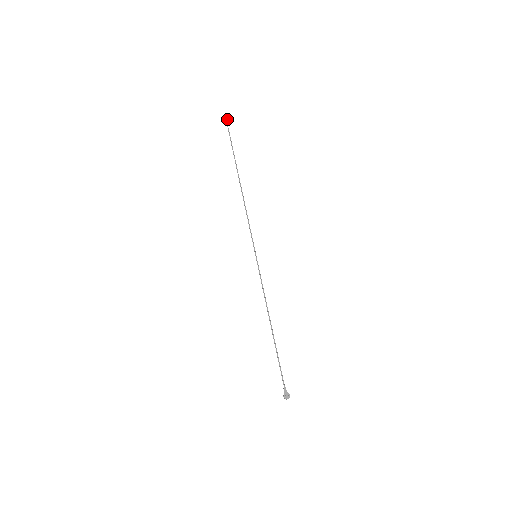
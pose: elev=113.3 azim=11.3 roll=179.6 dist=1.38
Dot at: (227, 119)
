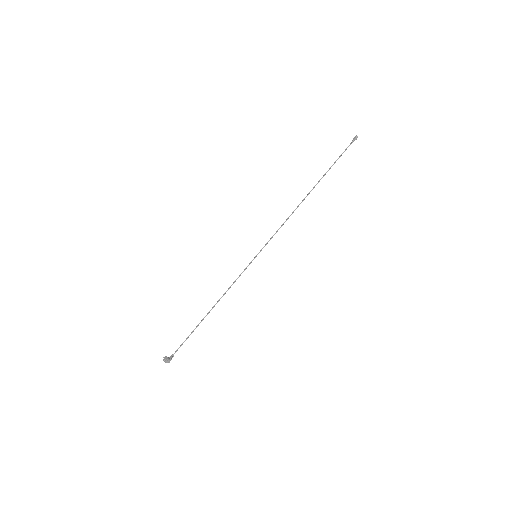
Dot at: occluded
